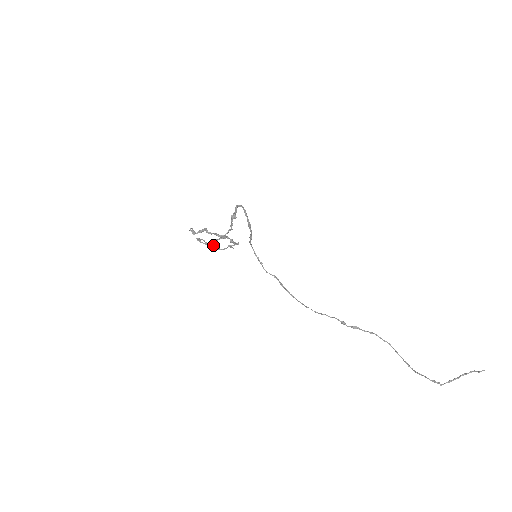
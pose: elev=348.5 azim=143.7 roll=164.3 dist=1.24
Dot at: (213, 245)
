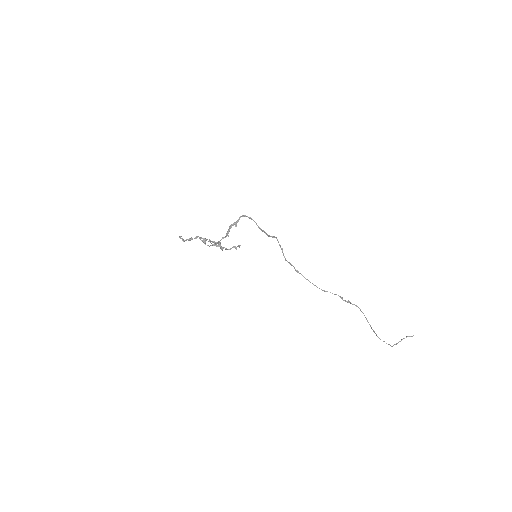
Dot at: occluded
